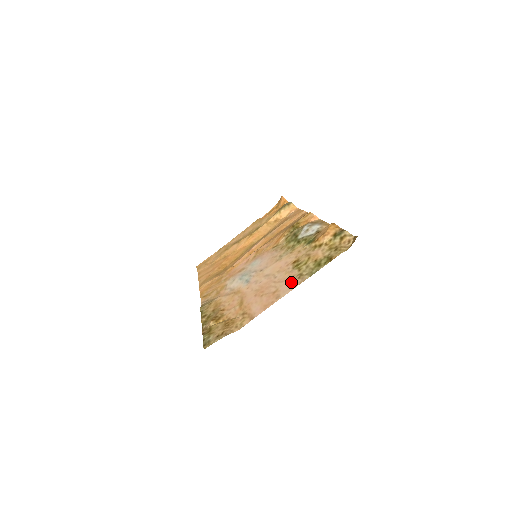
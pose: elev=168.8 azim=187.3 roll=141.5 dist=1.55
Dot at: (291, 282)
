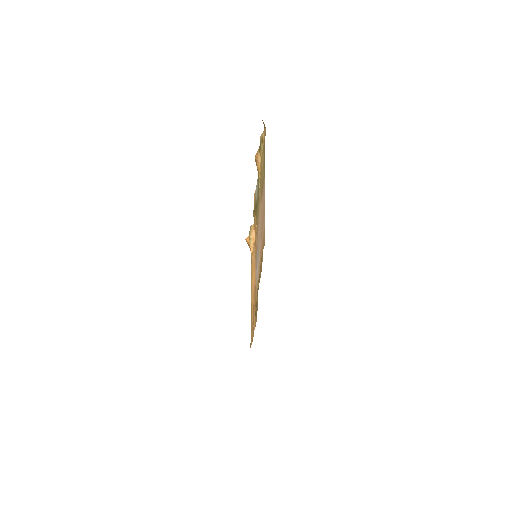
Dot at: occluded
